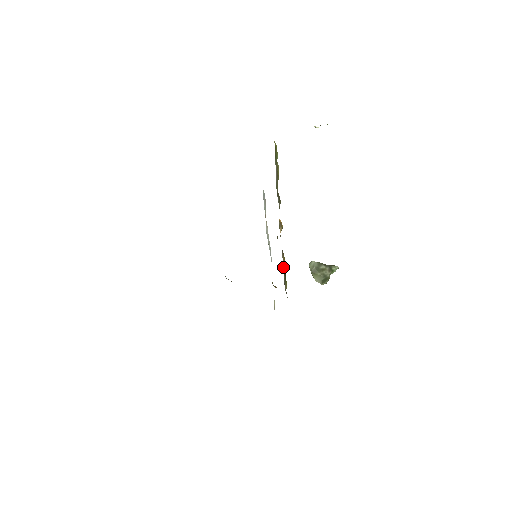
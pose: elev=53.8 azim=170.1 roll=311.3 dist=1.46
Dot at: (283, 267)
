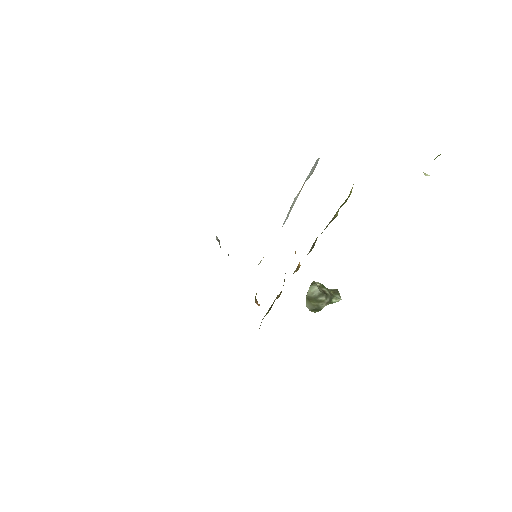
Dot at: occluded
